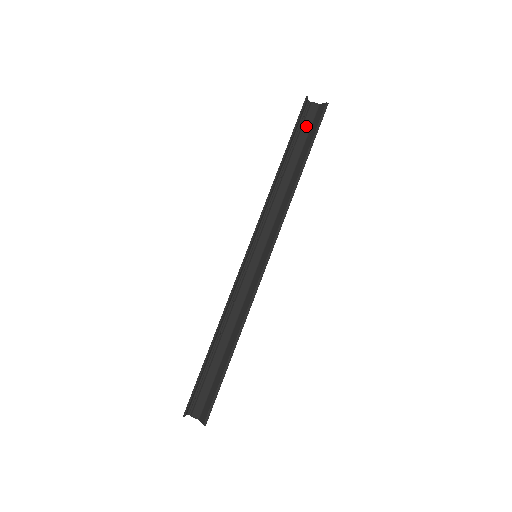
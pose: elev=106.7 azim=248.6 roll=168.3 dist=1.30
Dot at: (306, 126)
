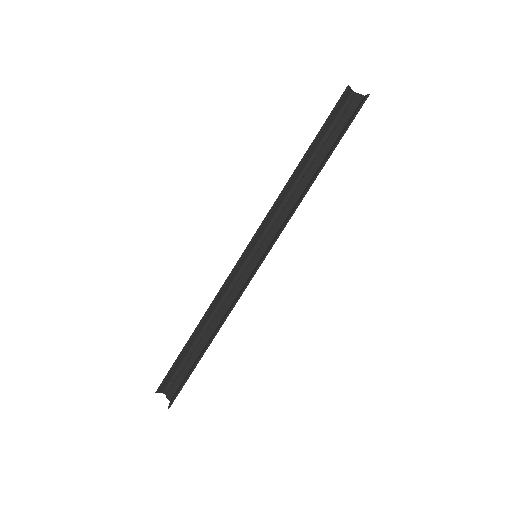
Dot at: (343, 121)
